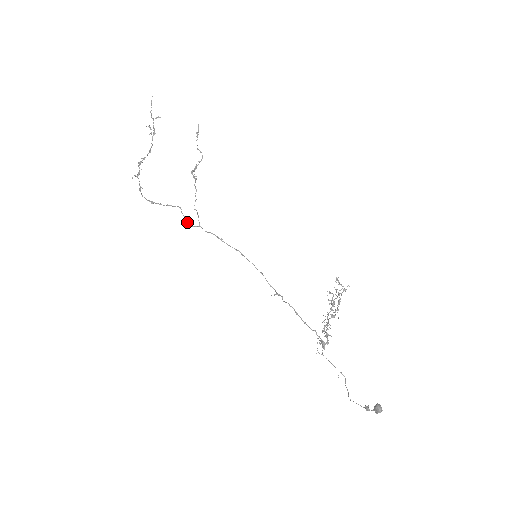
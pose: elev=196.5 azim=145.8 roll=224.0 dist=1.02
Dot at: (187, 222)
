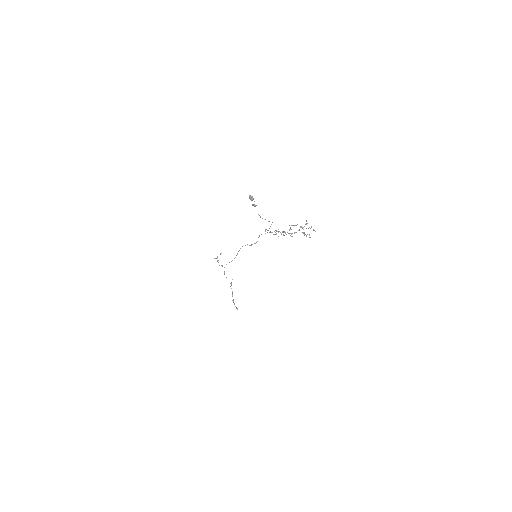
Dot at: occluded
